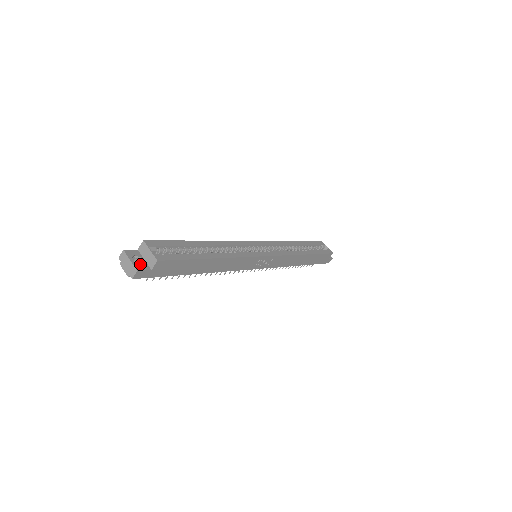
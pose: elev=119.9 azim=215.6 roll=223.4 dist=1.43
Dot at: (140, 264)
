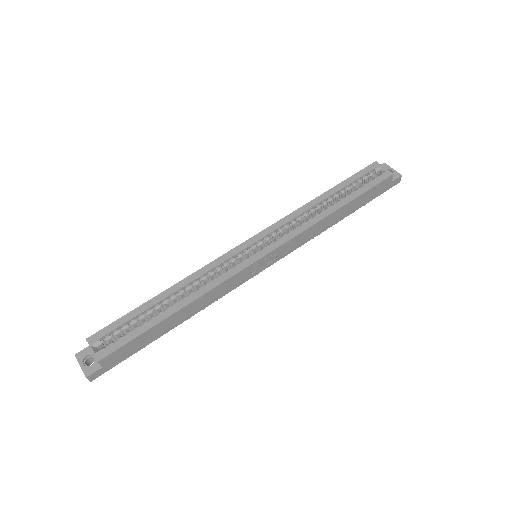
Dot at: occluded
